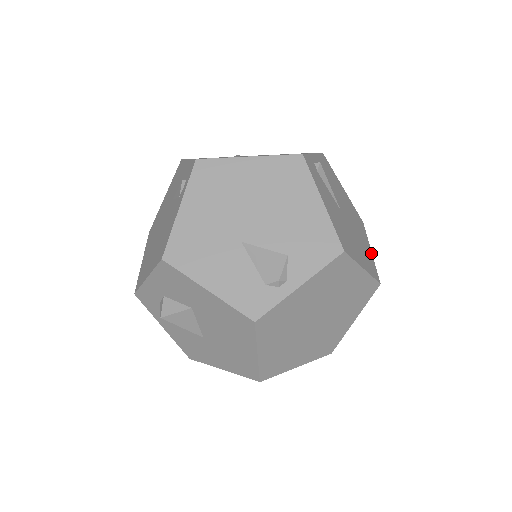
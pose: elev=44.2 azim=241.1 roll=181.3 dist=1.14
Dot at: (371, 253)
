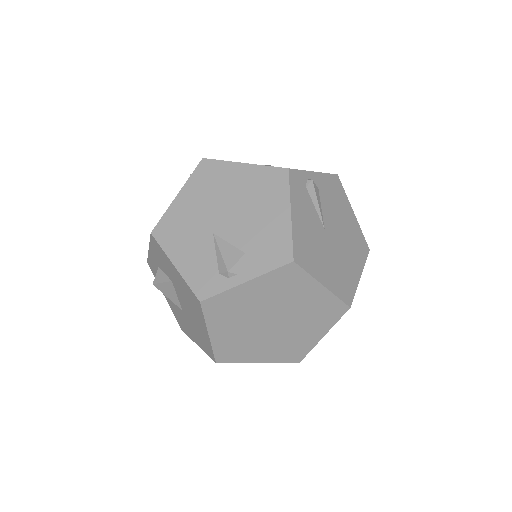
Dot at: (358, 278)
